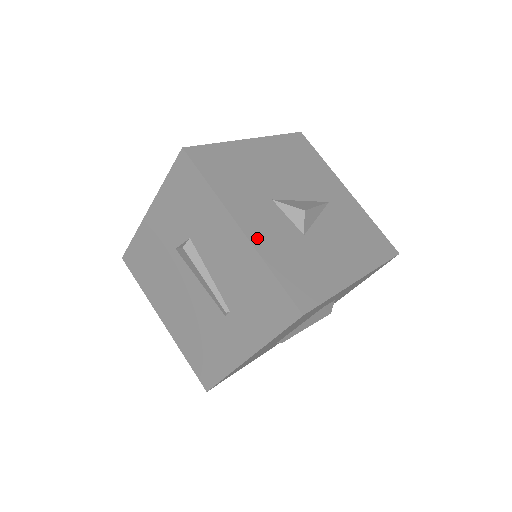
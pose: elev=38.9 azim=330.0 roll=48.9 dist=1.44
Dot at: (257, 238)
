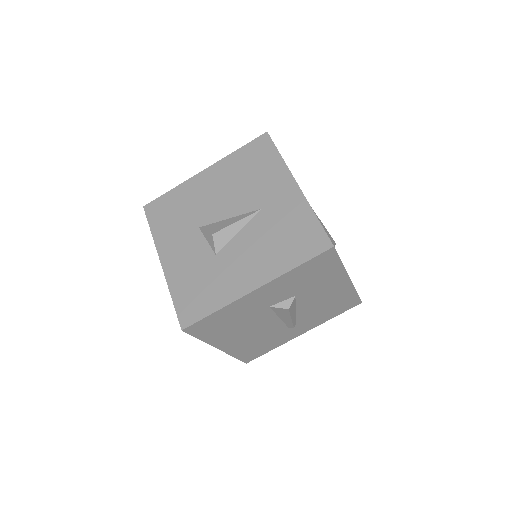
Dot at: (171, 269)
